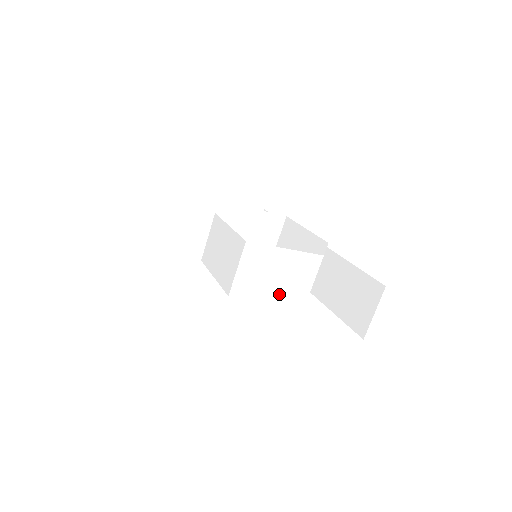
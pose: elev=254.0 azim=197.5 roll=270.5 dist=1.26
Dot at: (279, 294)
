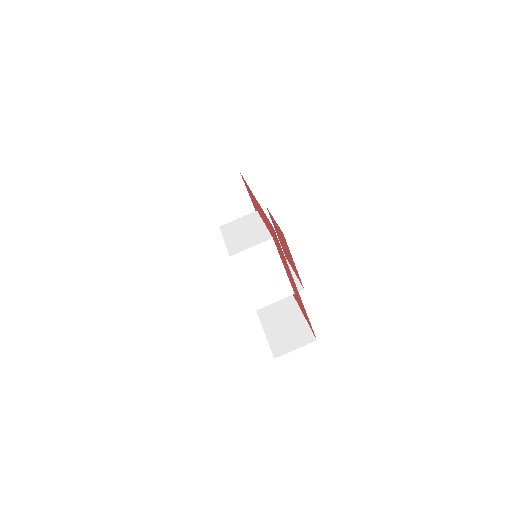
Dot at: (252, 288)
